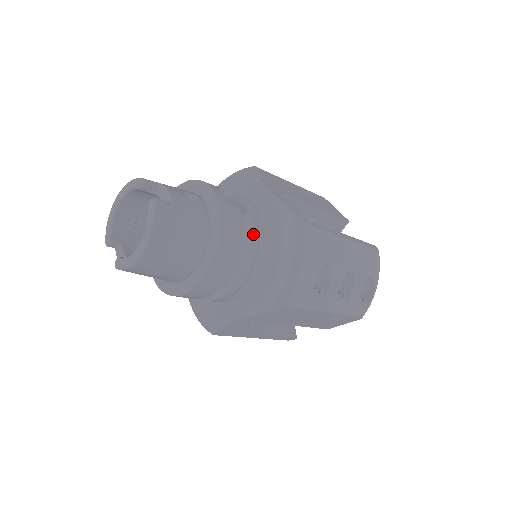
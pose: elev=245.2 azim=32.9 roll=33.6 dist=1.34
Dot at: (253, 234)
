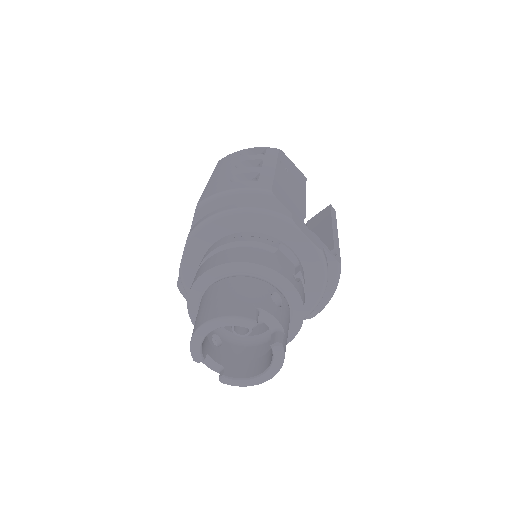
Dot at: occluded
